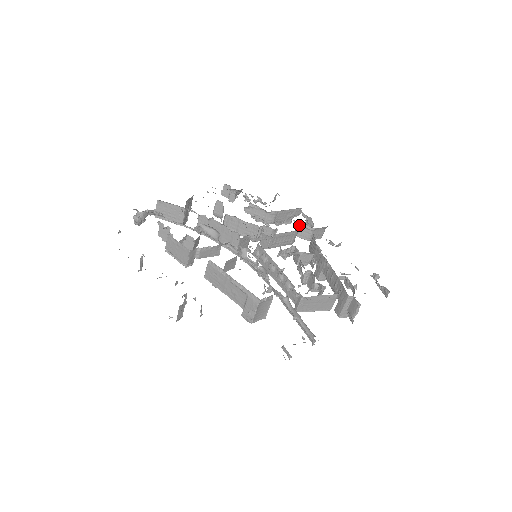
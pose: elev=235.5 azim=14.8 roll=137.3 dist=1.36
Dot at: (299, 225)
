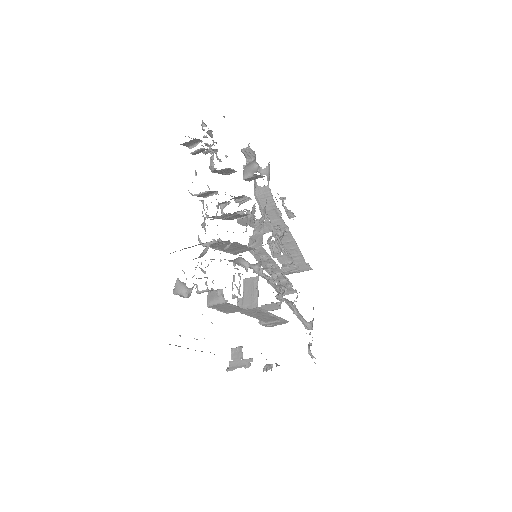
Dot at: (256, 176)
